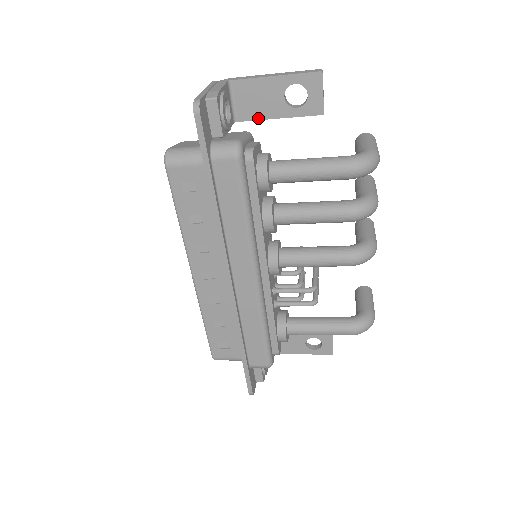
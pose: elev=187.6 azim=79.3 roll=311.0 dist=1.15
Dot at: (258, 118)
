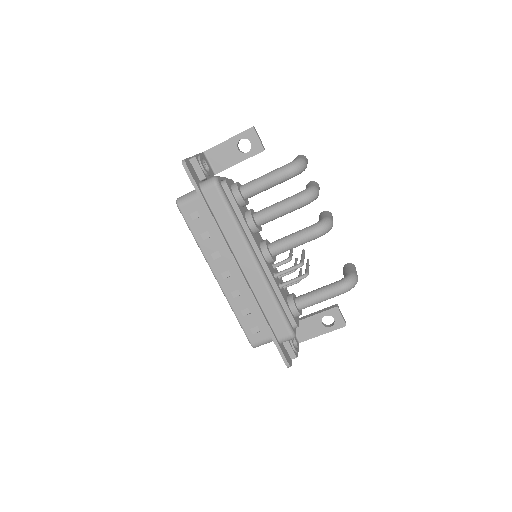
Dot at: (228, 167)
